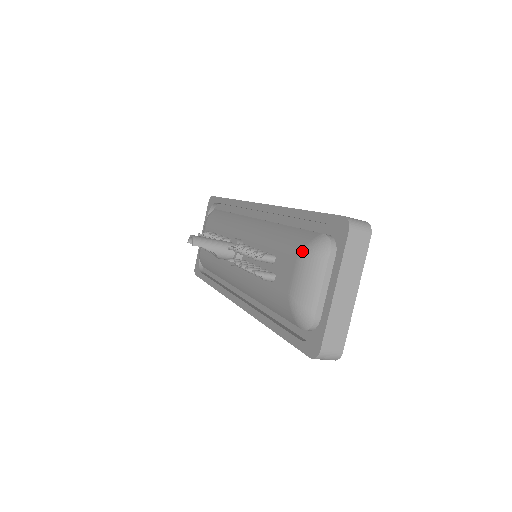
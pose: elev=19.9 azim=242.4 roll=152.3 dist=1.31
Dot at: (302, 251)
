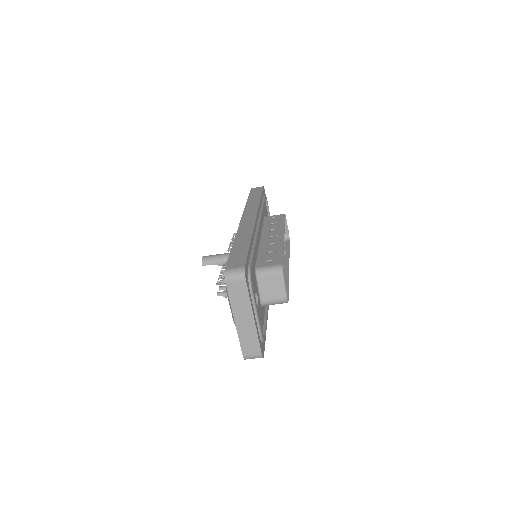
Dot at: occluded
